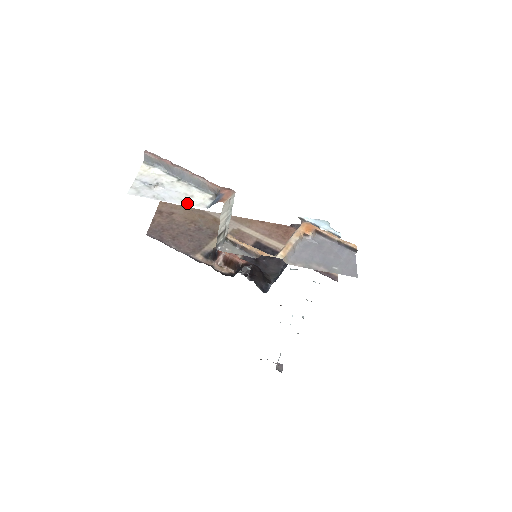
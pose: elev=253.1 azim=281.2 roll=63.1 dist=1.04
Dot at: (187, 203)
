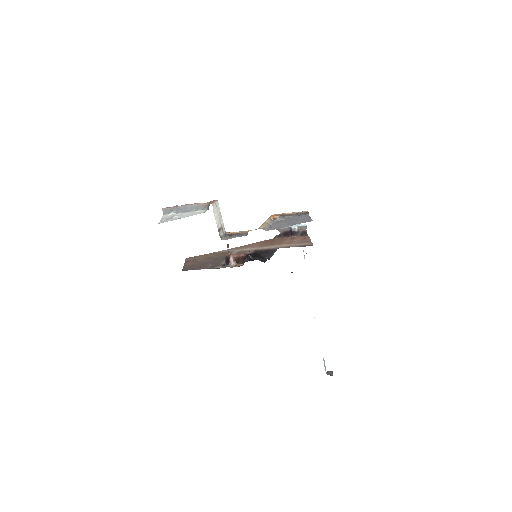
Dot at: occluded
